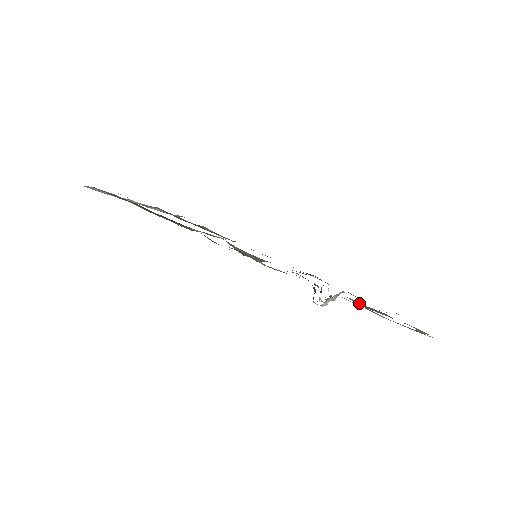
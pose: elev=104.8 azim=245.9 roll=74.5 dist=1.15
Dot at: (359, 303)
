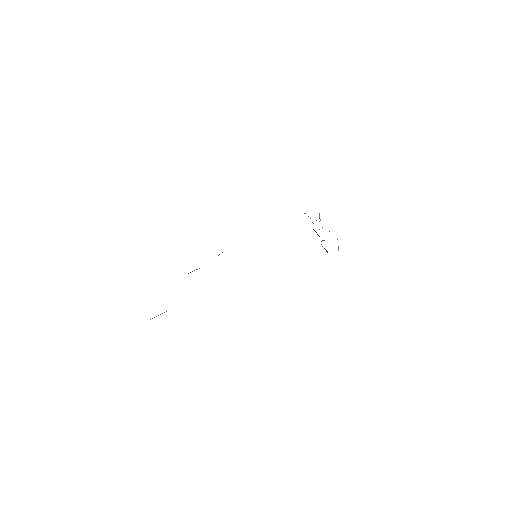
Dot at: occluded
